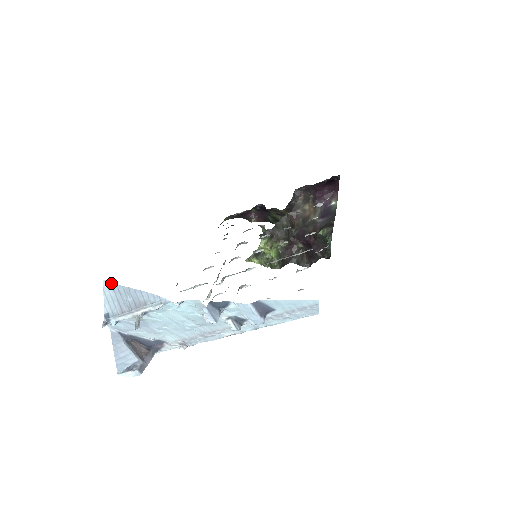
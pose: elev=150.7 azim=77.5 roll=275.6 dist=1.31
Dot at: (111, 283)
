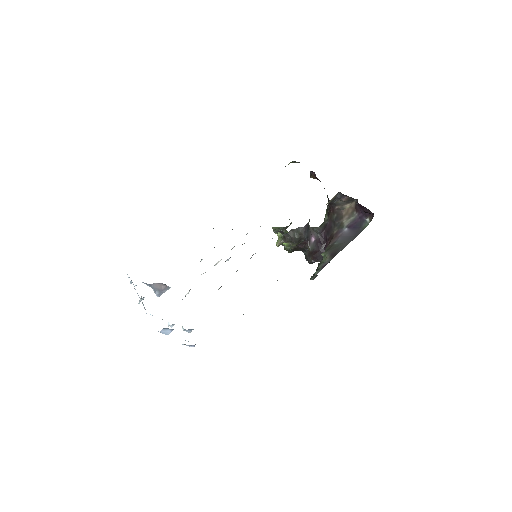
Dot at: (128, 277)
